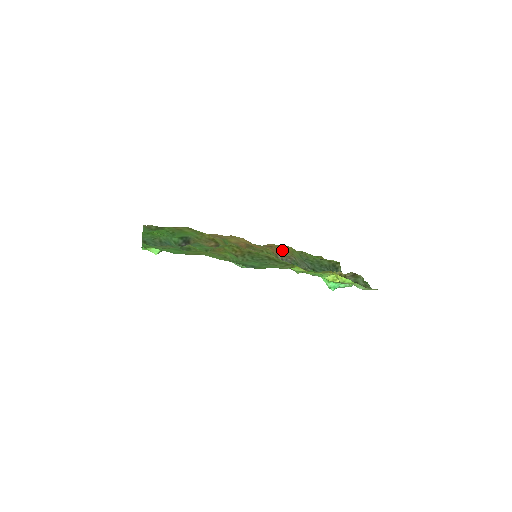
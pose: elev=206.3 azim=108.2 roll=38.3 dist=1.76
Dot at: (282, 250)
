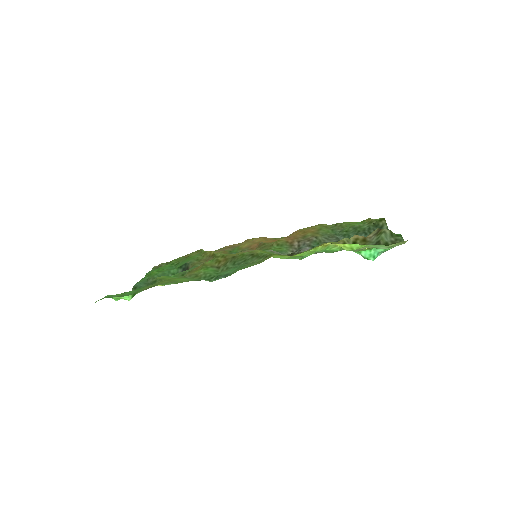
Dot at: (303, 233)
